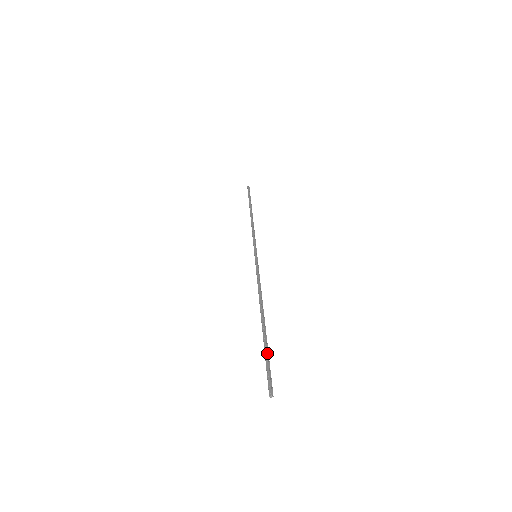
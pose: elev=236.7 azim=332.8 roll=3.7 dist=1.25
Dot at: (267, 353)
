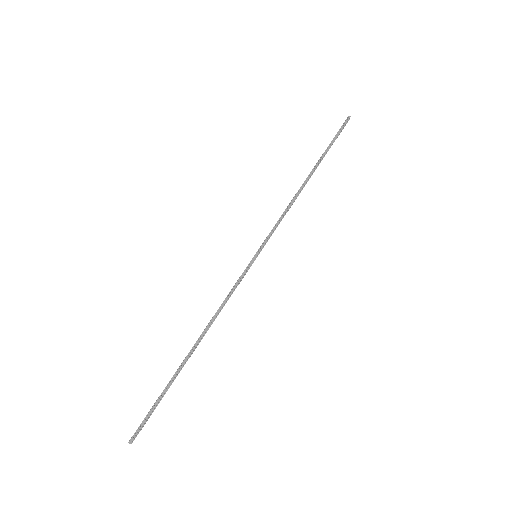
Dot at: (161, 397)
